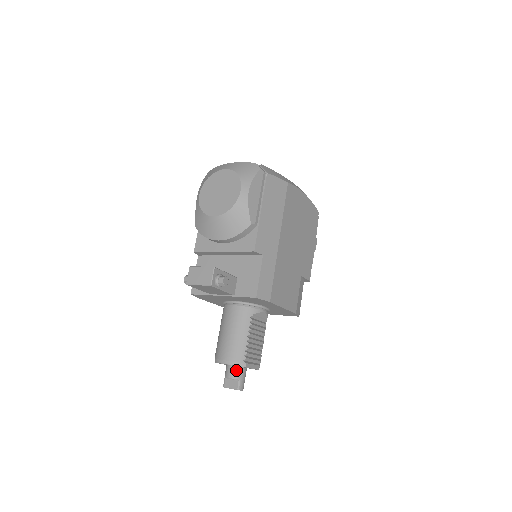
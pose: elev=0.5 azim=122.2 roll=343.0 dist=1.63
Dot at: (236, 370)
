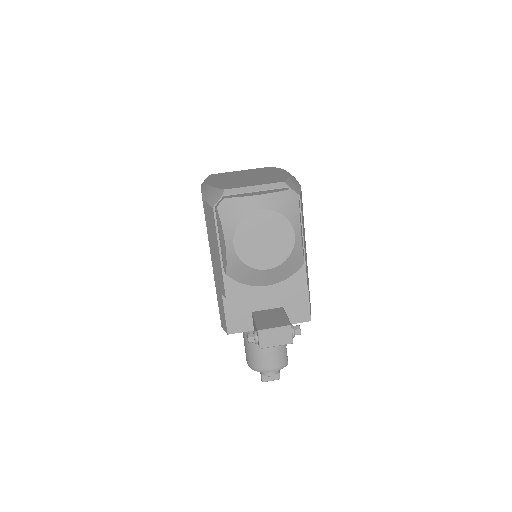
Dot at: occluded
